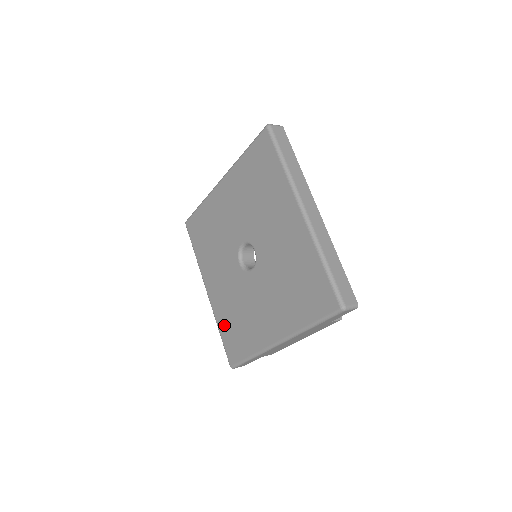
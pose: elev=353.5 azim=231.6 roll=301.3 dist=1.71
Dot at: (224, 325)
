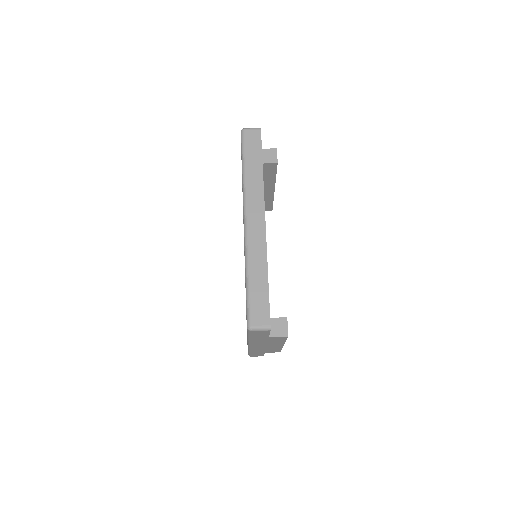
Dot at: occluded
